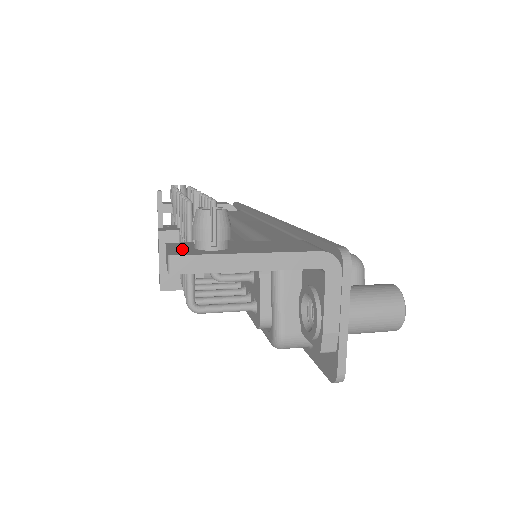
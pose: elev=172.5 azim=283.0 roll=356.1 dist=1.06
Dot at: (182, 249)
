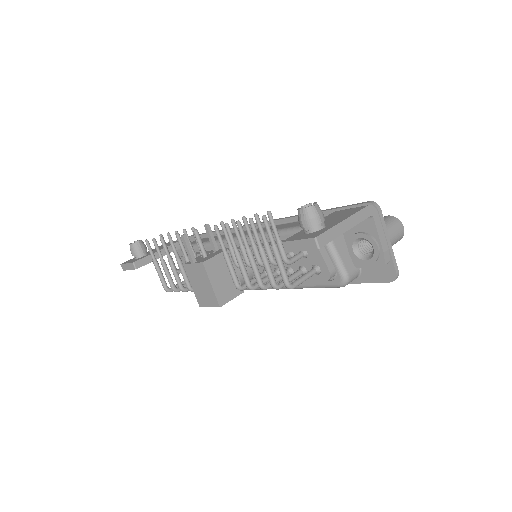
Dot at: (306, 236)
